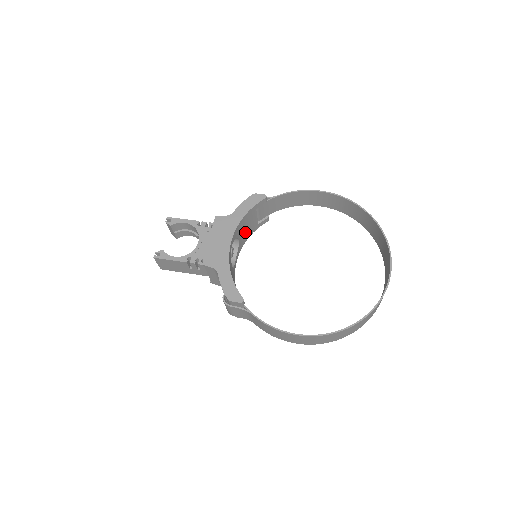
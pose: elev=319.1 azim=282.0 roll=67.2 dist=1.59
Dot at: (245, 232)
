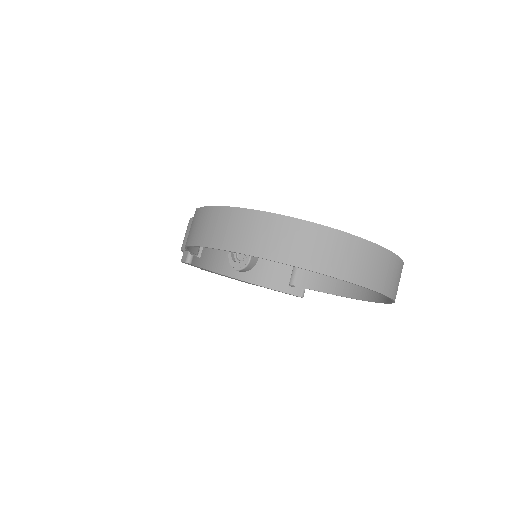
Dot at: (270, 270)
